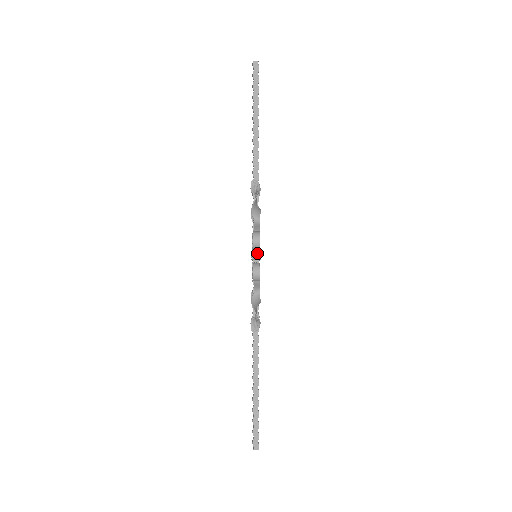
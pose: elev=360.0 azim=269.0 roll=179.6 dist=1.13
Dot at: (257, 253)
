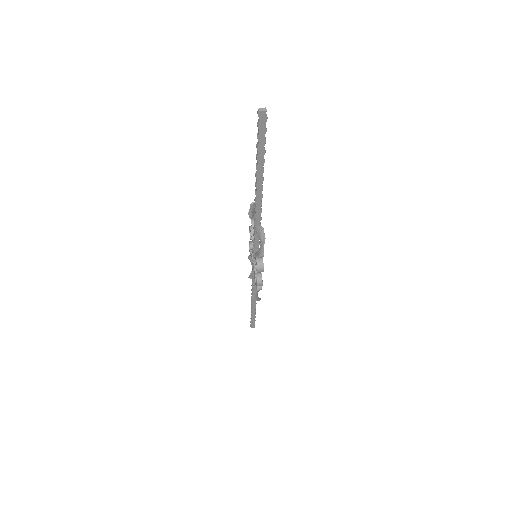
Dot at: occluded
